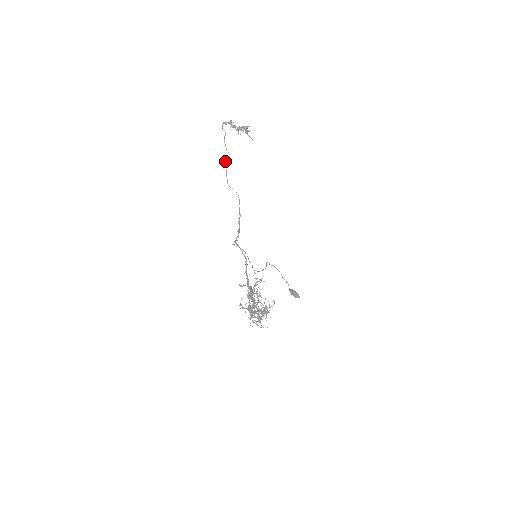
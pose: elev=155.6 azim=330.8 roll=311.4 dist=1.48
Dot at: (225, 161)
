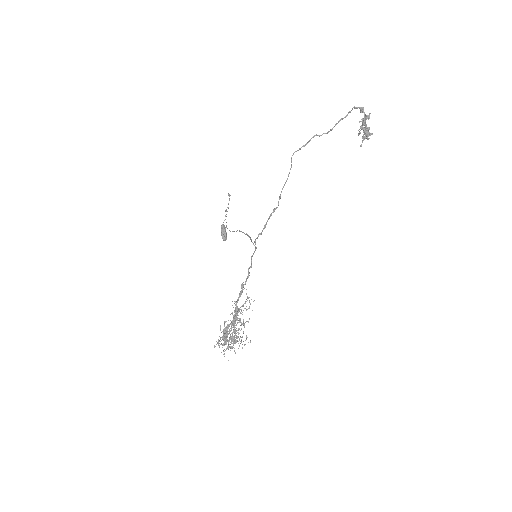
Dot at: (317, 135)
